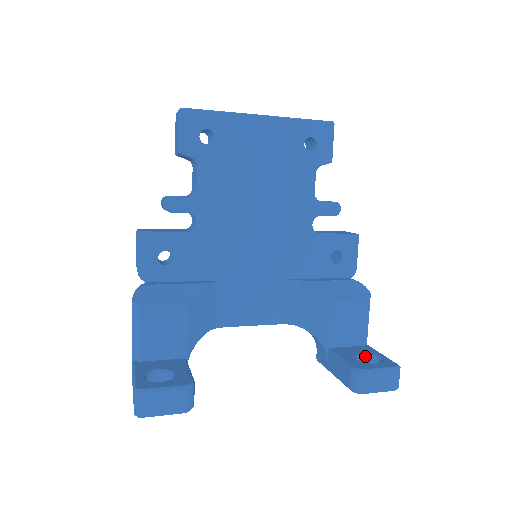
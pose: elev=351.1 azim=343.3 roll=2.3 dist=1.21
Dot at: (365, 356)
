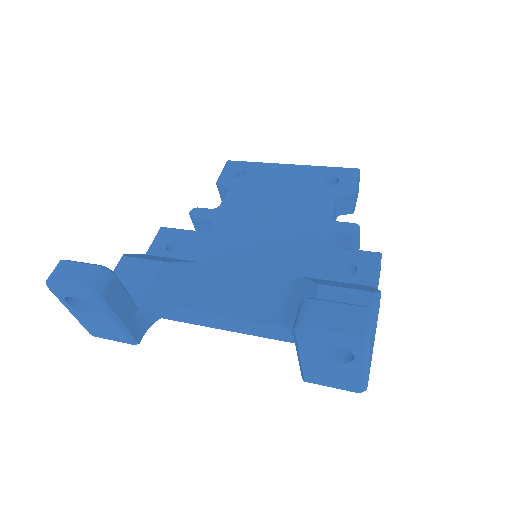
Dot at: occluded
